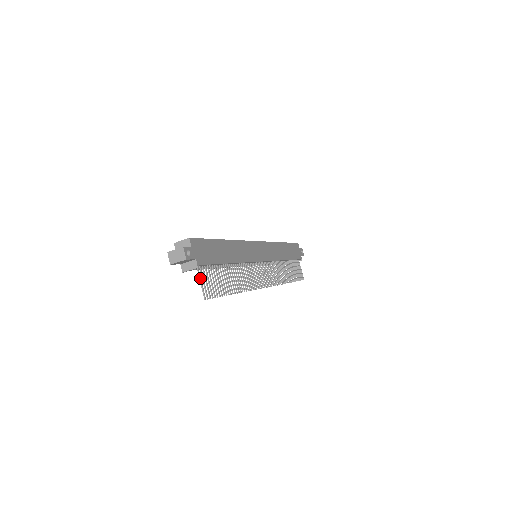
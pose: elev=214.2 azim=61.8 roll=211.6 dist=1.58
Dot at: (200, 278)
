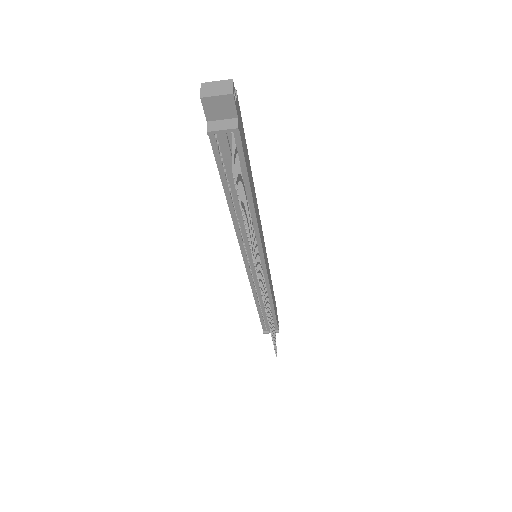
Dot at: (234, 148)
